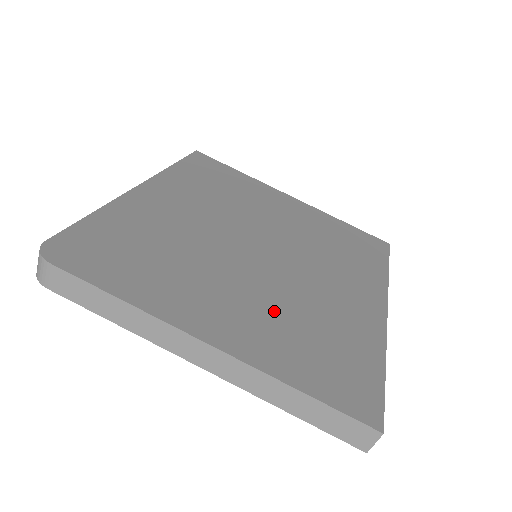
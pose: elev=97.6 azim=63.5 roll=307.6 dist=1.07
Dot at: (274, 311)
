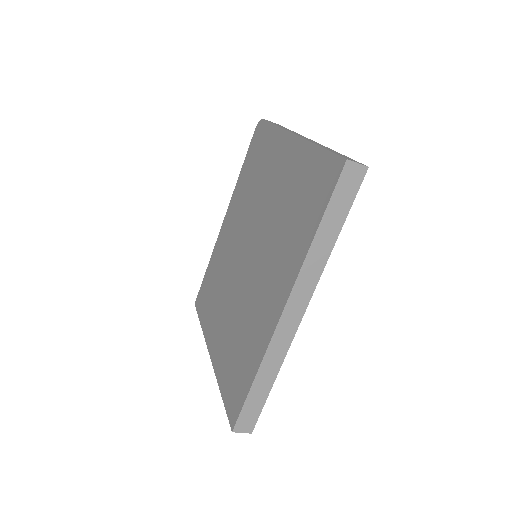
Dot at: occluded
